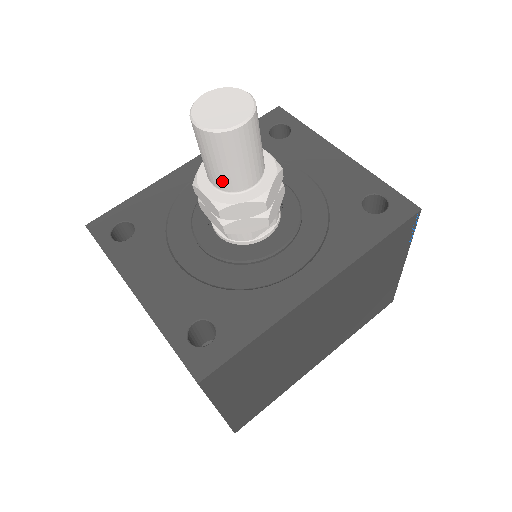
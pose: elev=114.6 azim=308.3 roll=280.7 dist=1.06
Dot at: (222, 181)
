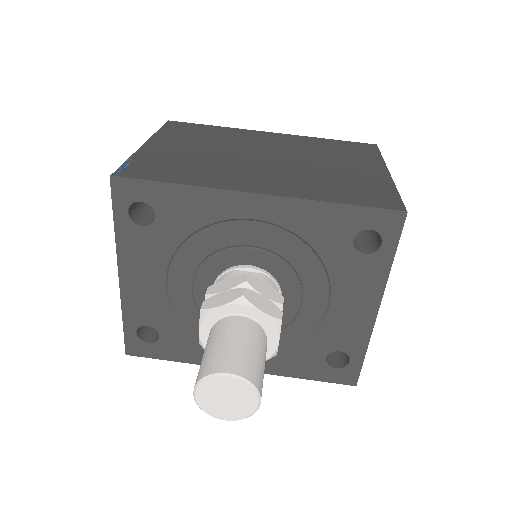
Dot at: occluded
